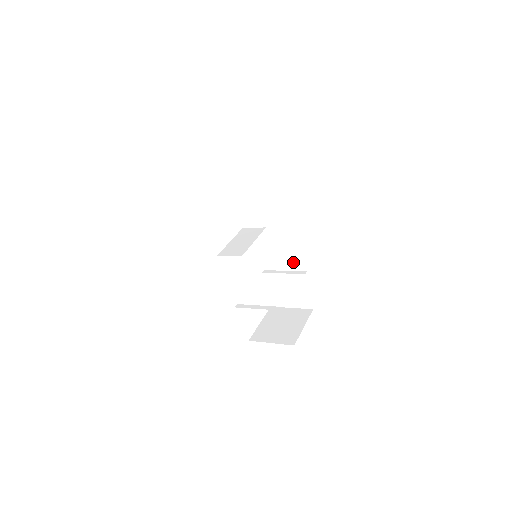
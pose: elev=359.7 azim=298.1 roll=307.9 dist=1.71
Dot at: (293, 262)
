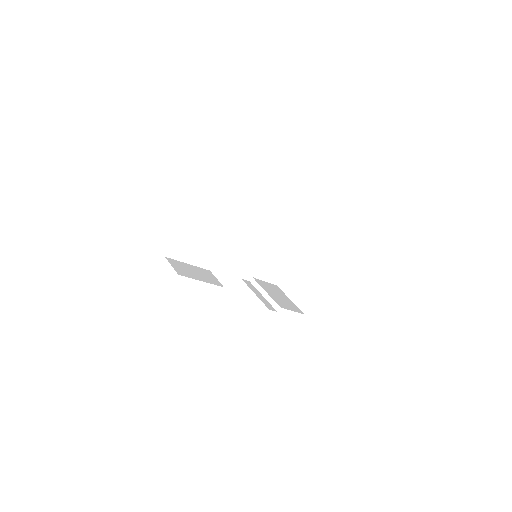
Dot at: occluded
